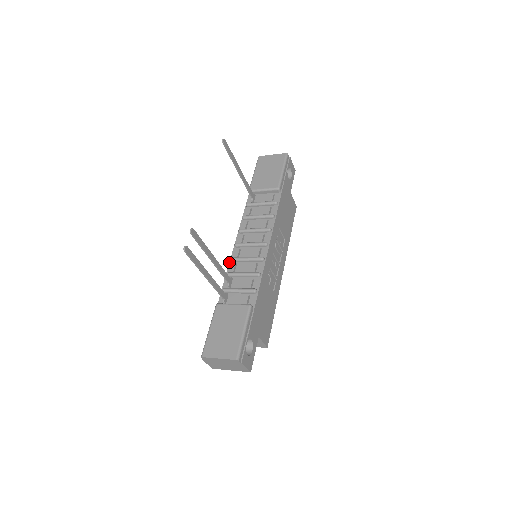
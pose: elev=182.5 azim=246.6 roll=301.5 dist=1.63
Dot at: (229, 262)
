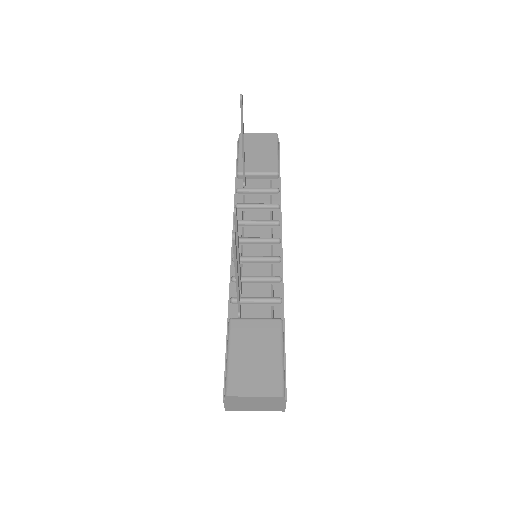
Dot at: occluded
